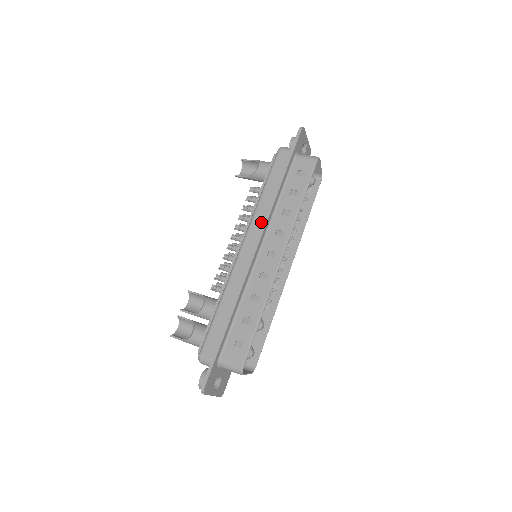
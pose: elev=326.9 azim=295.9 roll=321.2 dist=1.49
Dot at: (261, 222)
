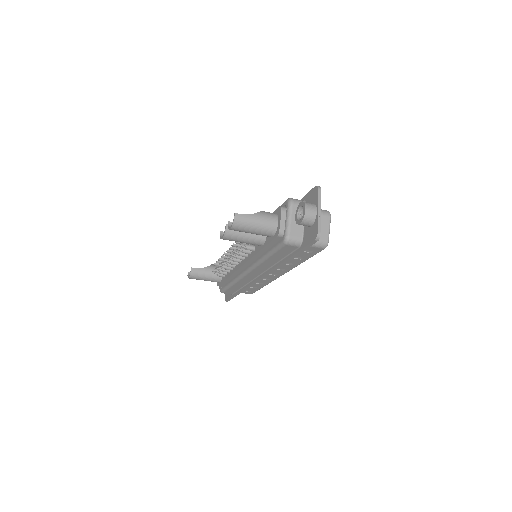
Dot at: occluded
